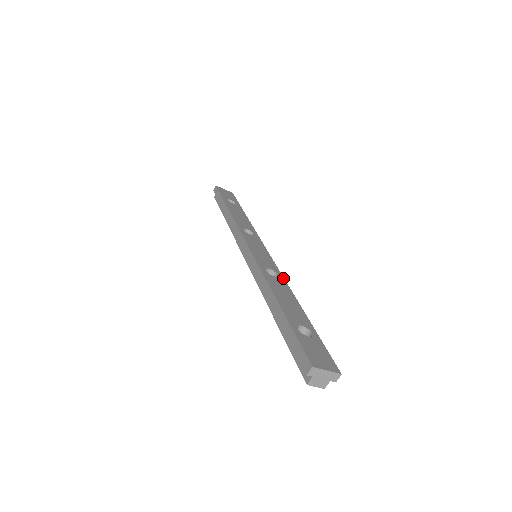
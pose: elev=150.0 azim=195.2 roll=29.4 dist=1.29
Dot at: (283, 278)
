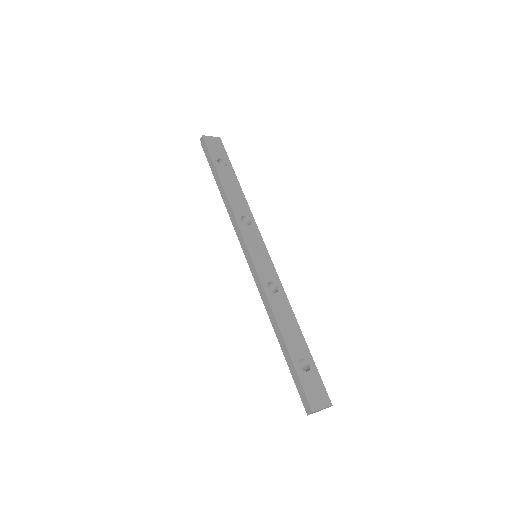
Dot at: (283, 289)
